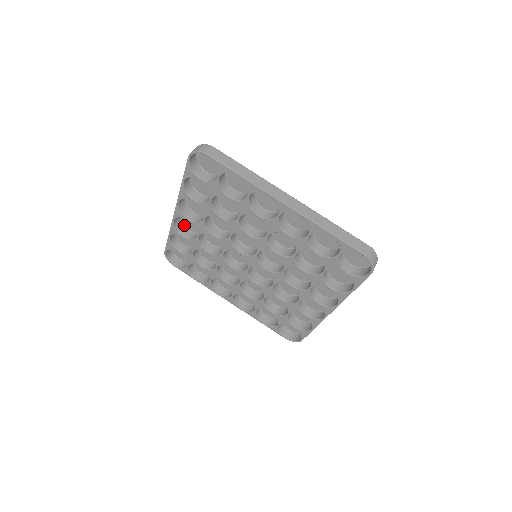
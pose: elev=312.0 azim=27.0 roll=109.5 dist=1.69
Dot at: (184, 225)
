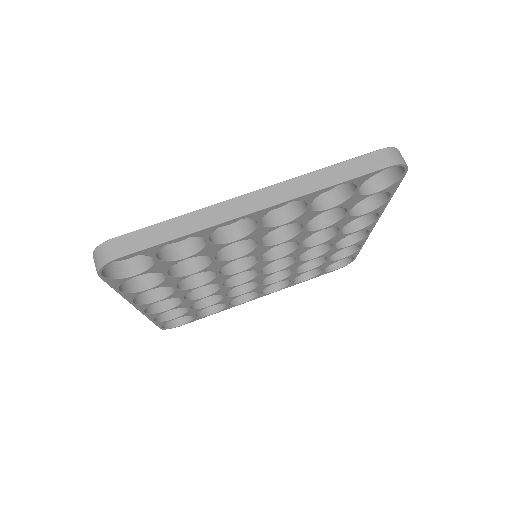
Dot at: occluded
